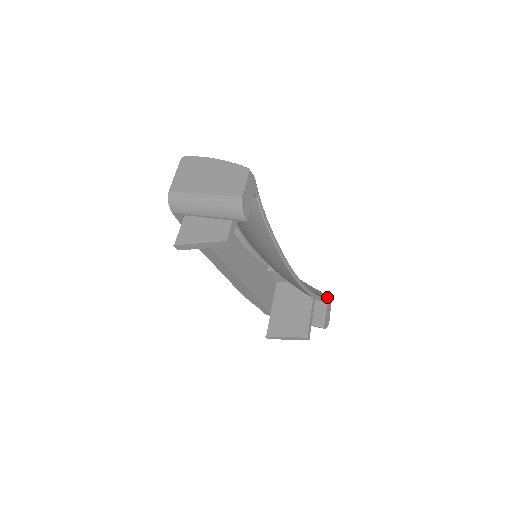
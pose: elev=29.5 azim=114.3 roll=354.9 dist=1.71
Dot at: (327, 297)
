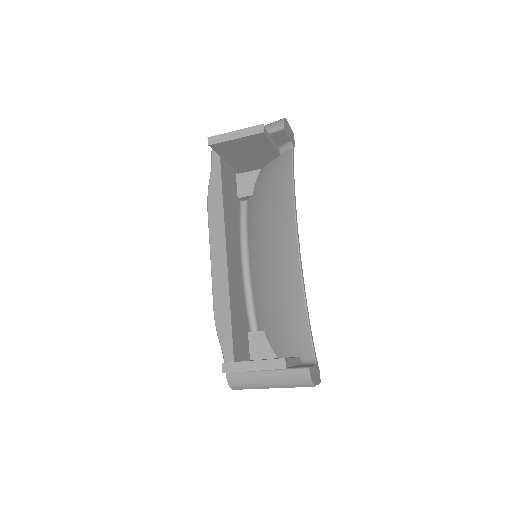
Dot at: (317, 362)
